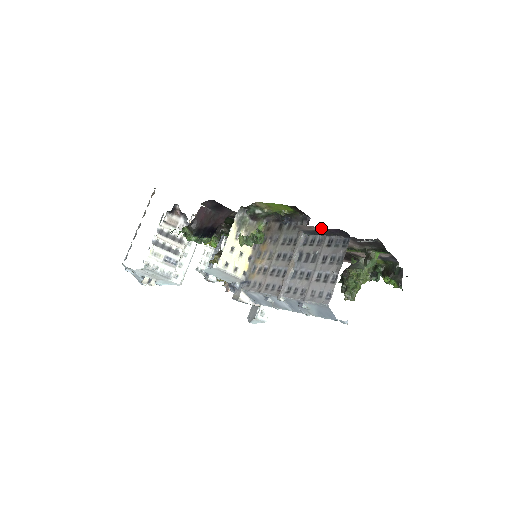
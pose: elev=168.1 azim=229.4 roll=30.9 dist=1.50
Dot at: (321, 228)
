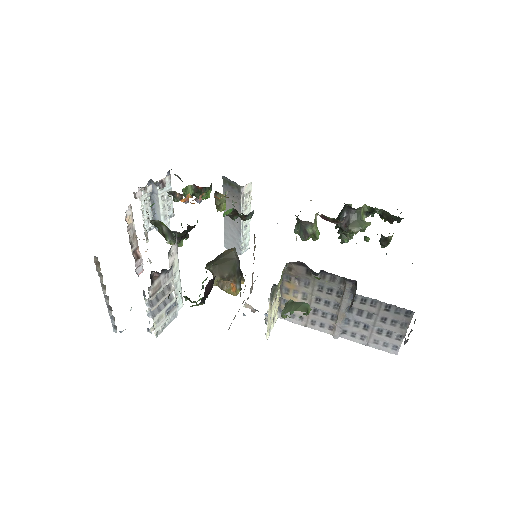
Dot at: occluded
